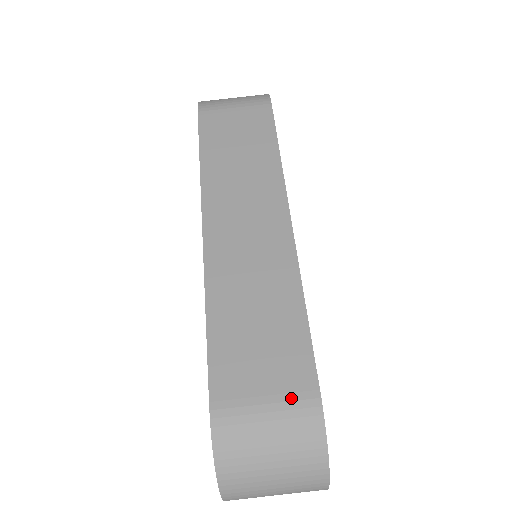
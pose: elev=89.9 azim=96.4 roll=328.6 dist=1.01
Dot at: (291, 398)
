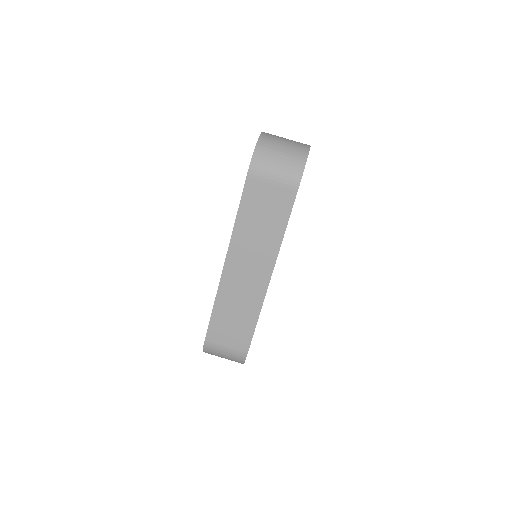
Dot at: (236, 349)
